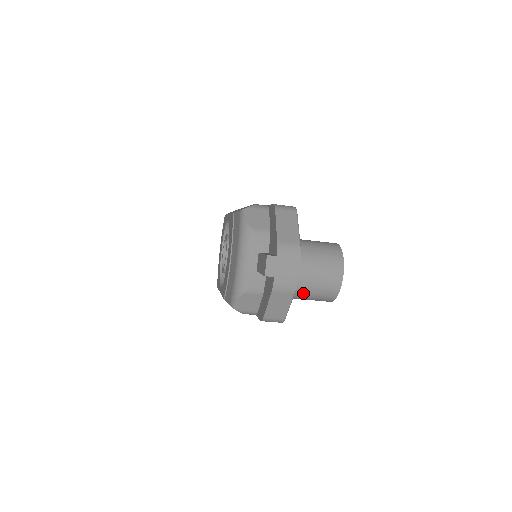
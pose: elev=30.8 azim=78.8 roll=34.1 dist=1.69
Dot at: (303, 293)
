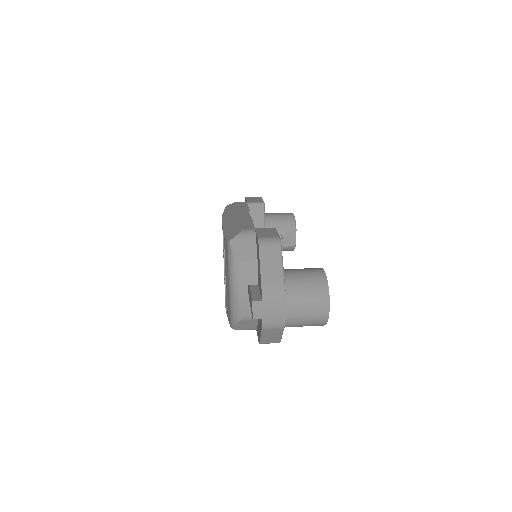
Dot at: (293, 326)
